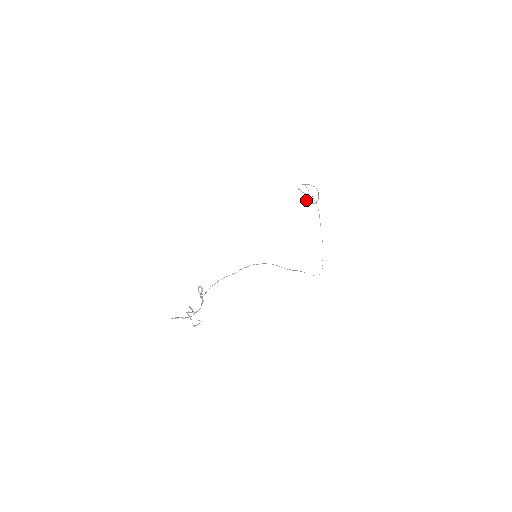
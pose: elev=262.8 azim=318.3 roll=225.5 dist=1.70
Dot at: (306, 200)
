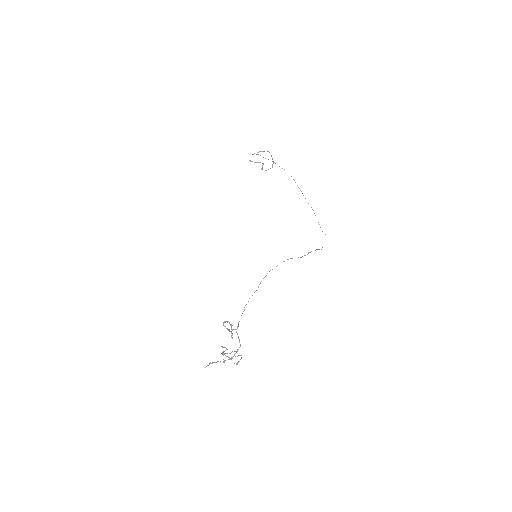
Dot at: (261, 169)
